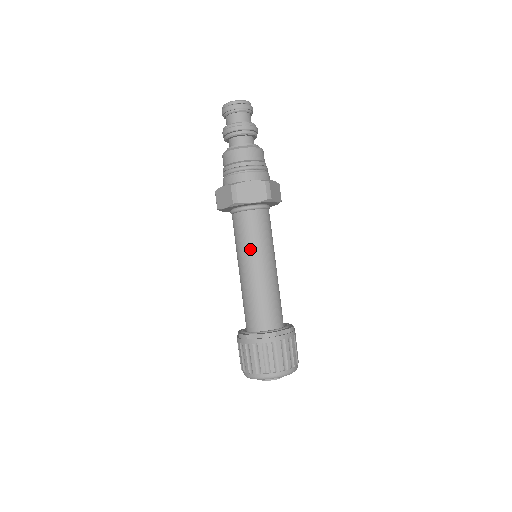
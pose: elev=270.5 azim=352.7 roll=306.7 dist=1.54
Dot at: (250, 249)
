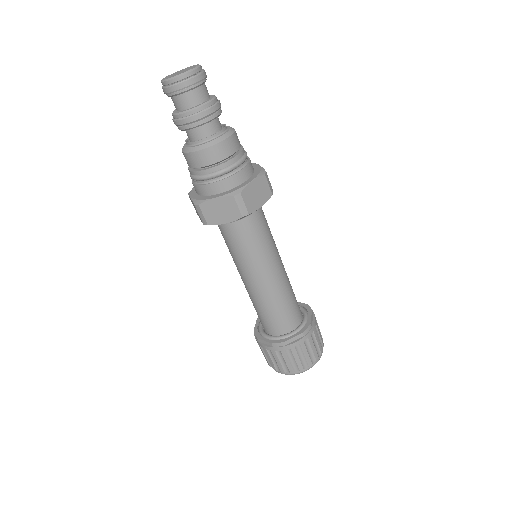
Dot at: (263, 256)
